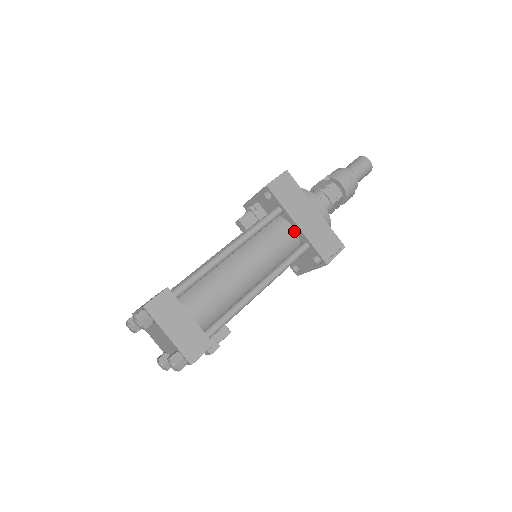
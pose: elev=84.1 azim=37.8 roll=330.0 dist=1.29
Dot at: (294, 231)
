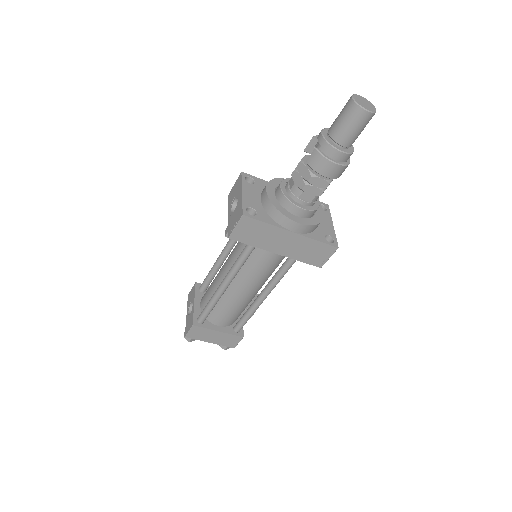
Dot at: occluded
